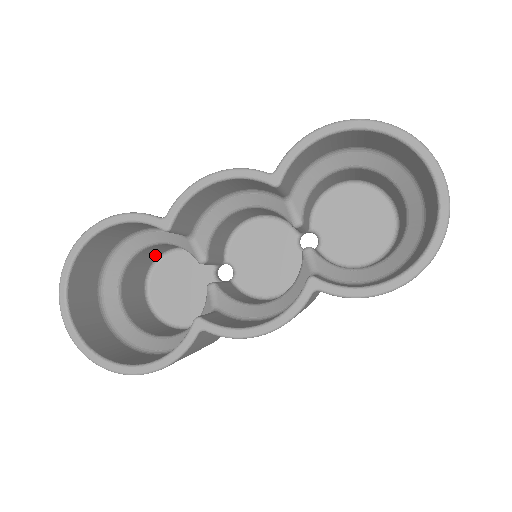
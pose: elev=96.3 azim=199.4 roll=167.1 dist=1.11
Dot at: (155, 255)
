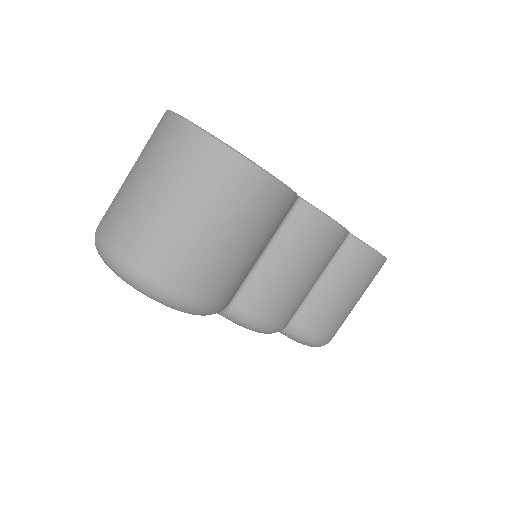
Dot at: occluded
